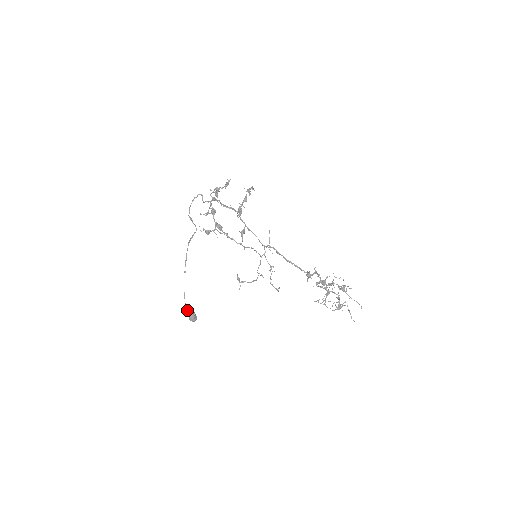
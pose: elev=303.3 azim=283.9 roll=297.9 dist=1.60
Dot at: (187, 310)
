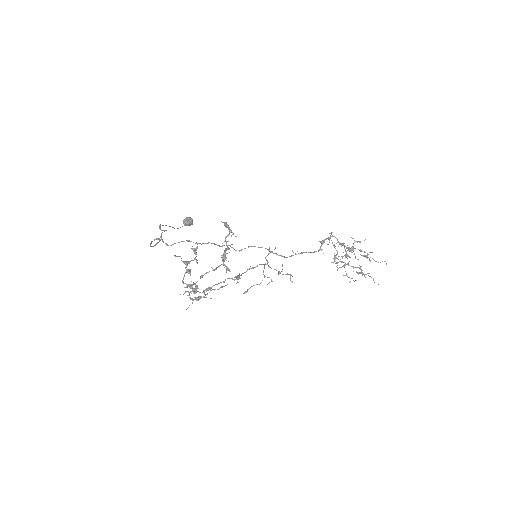
Dot at: occluded
